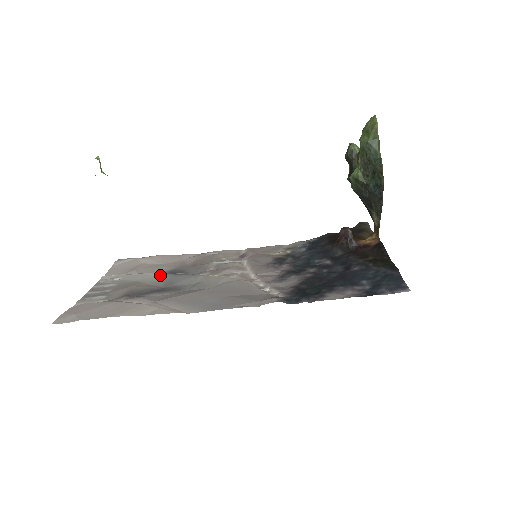
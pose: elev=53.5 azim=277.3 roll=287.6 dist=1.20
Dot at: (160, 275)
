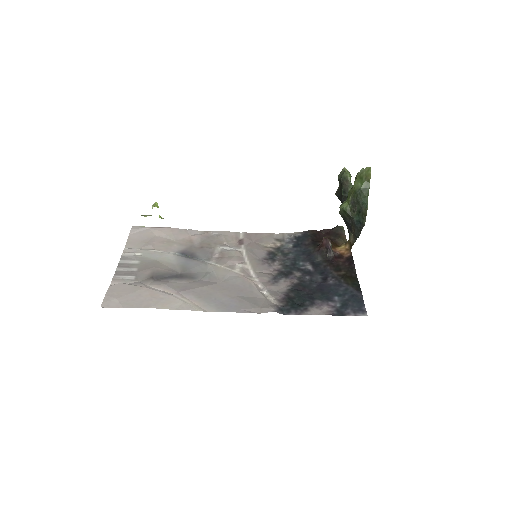
Dot at: (175, 257)
